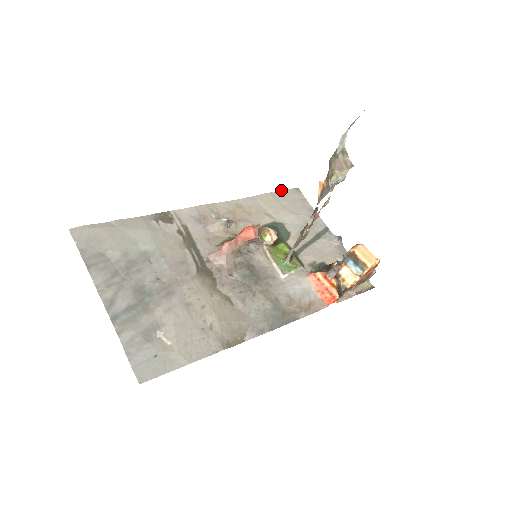
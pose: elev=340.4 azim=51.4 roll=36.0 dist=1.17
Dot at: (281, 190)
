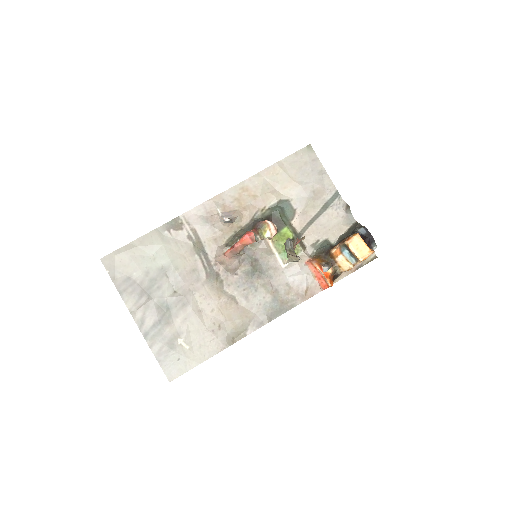
Dot at: occluded
